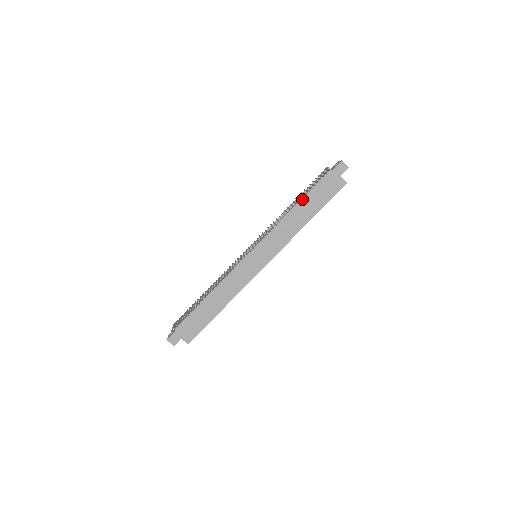
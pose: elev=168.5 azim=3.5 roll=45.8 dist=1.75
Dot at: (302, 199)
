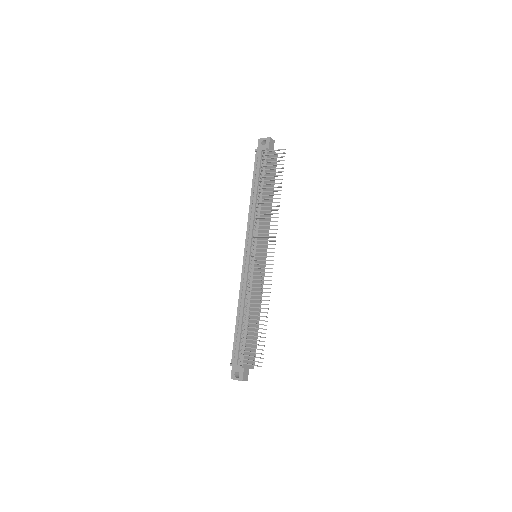
Dot at: (263, 186)
